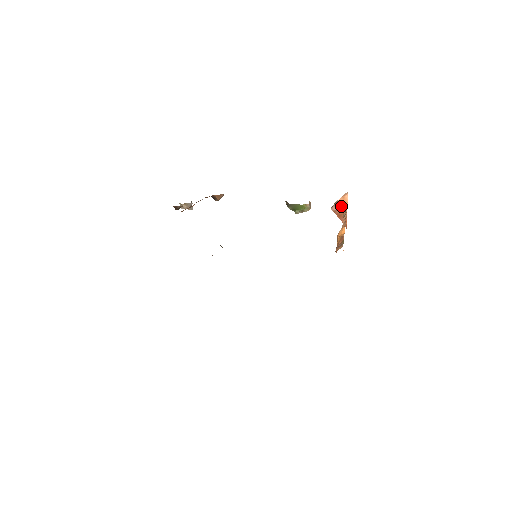
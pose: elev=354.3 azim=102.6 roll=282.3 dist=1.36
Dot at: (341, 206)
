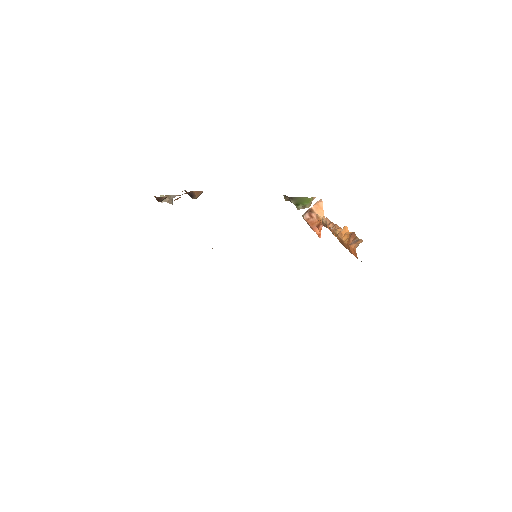
Dot at: (316, 213)
